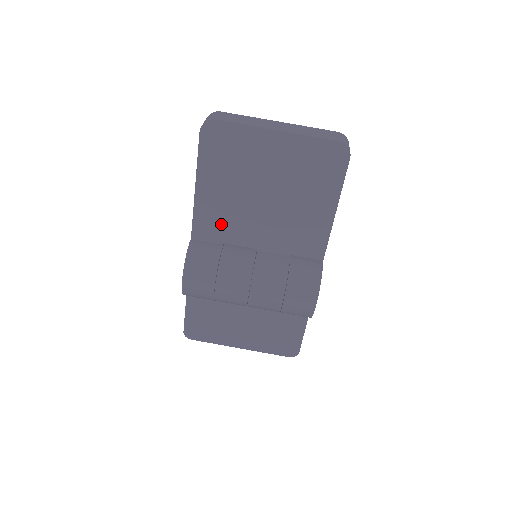
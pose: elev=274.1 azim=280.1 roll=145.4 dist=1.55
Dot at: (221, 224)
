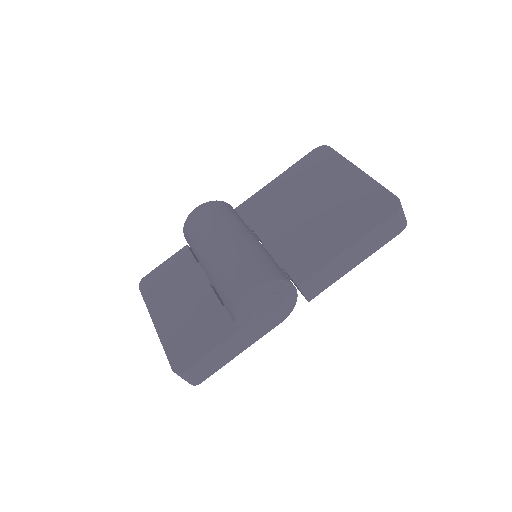
Dot at: (262, 210)
